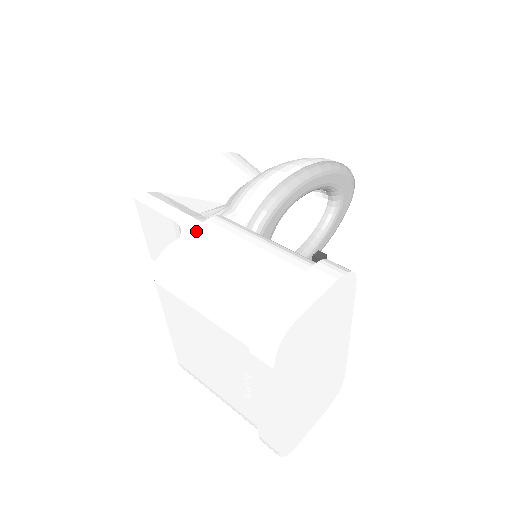
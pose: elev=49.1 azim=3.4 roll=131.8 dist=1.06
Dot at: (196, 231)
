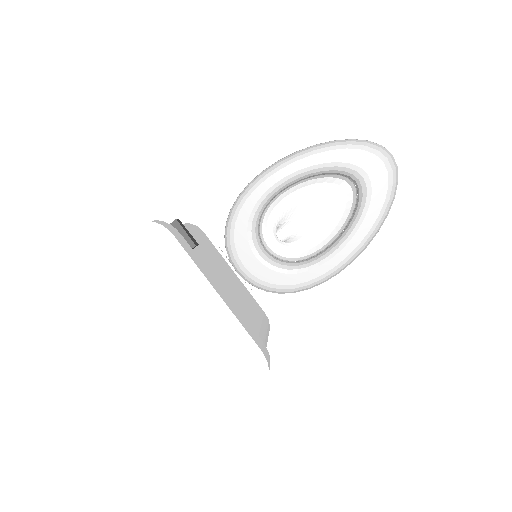
Dot at: occluded
